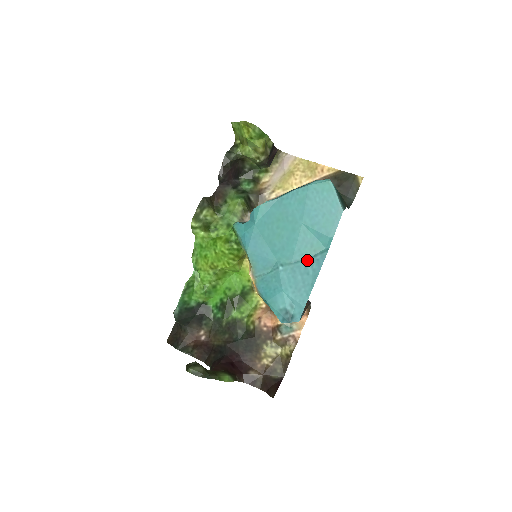
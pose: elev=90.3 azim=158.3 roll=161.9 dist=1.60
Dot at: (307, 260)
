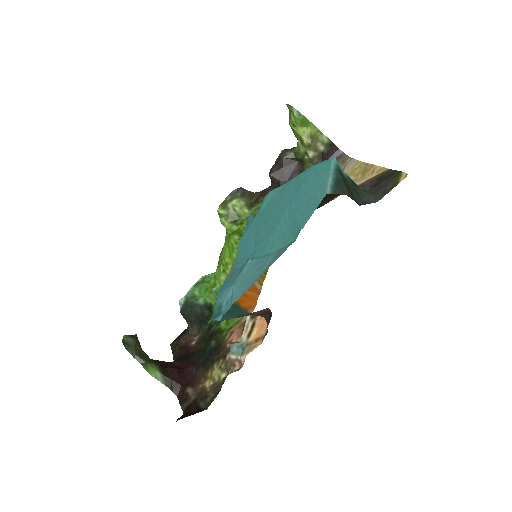
Dot at: (272, 254)
